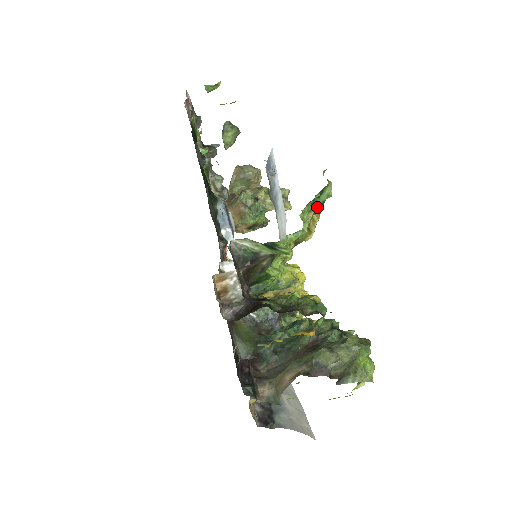
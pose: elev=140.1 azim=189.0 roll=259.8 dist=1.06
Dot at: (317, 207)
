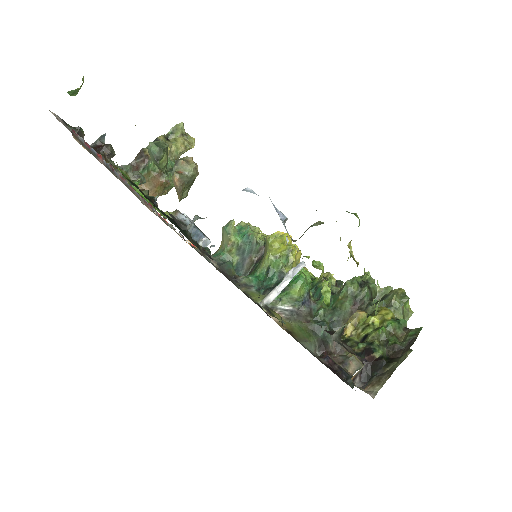
Dot at: occluded
